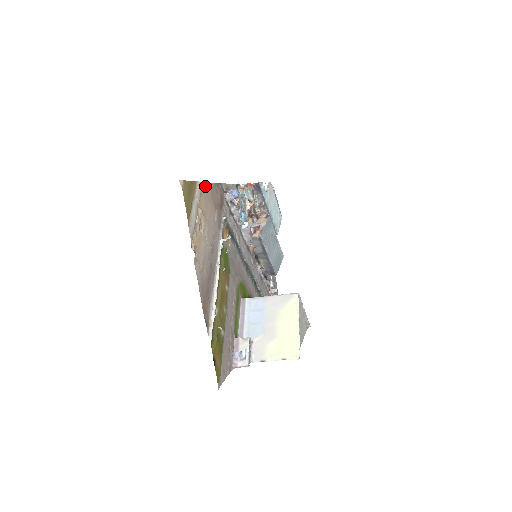
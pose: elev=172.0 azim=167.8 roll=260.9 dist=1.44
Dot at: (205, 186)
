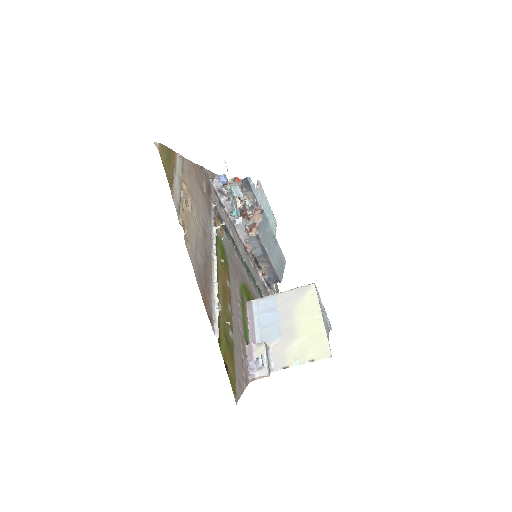
Dot at: (187, 163)
